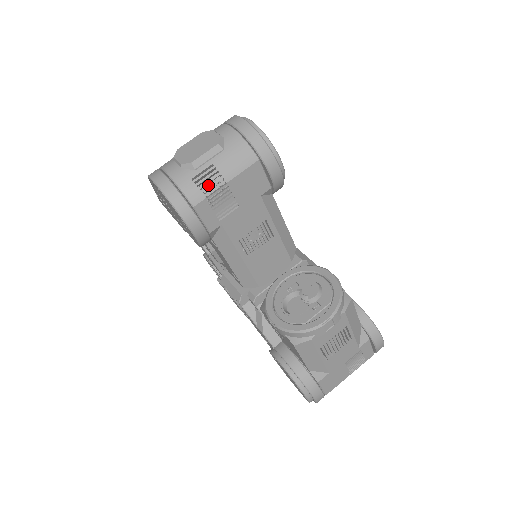
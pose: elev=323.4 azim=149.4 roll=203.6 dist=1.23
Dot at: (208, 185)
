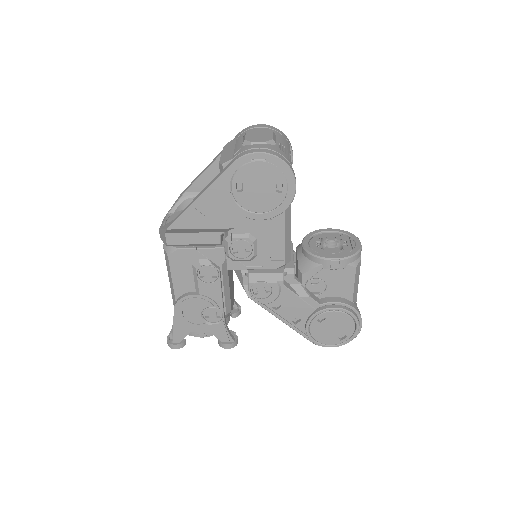
Dot at: occluded
